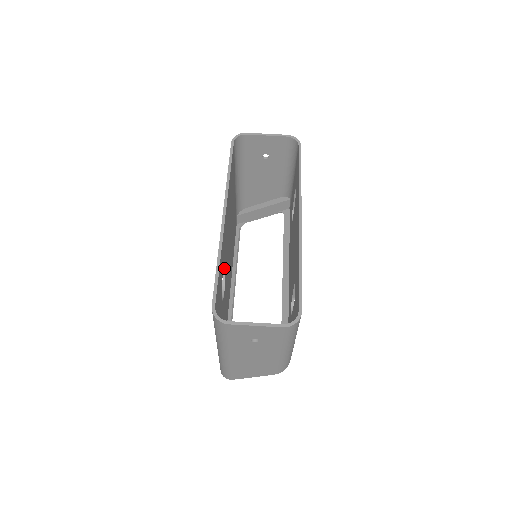
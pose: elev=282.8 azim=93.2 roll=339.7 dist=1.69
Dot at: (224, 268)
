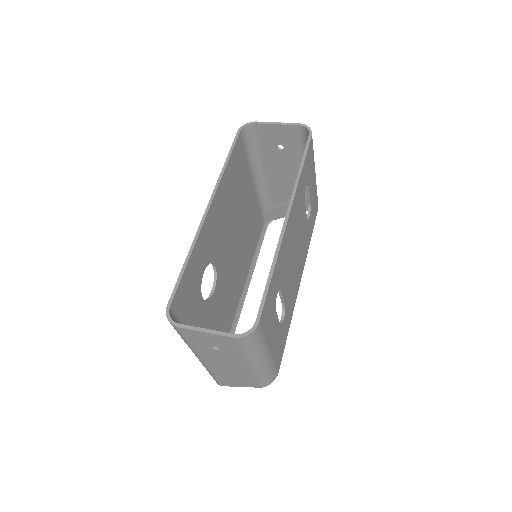
Dot at: (214, 266)
